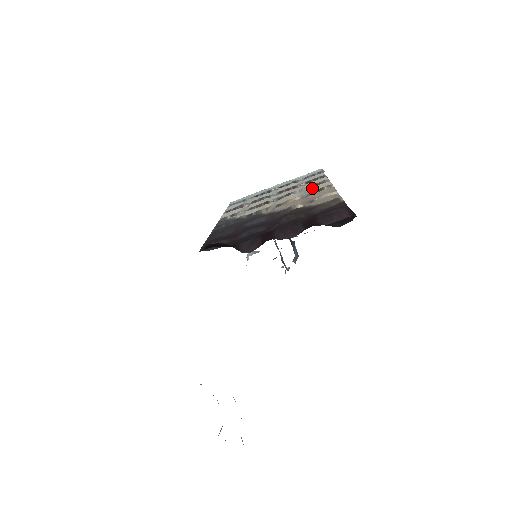
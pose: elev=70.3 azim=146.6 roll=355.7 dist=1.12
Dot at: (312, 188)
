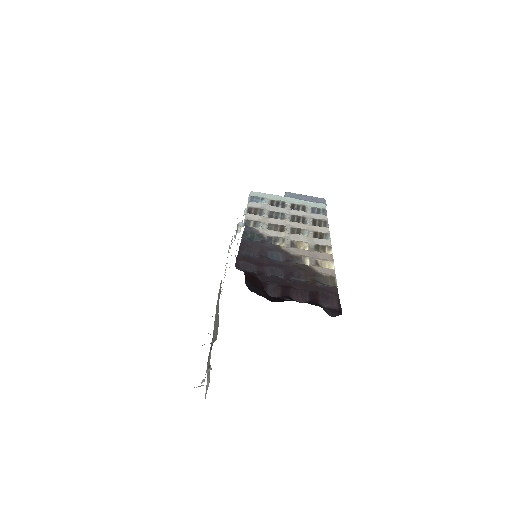
Dot at: (318, 239)
